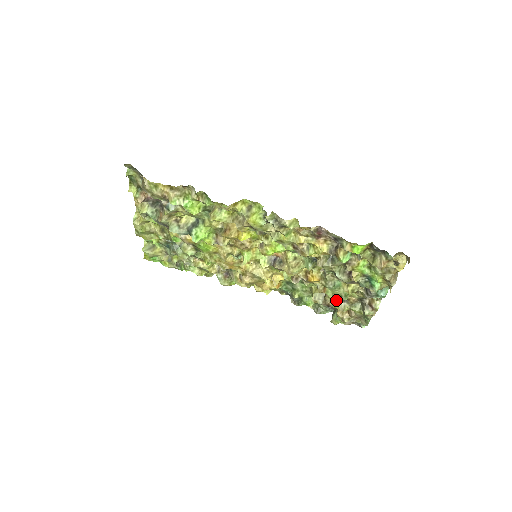
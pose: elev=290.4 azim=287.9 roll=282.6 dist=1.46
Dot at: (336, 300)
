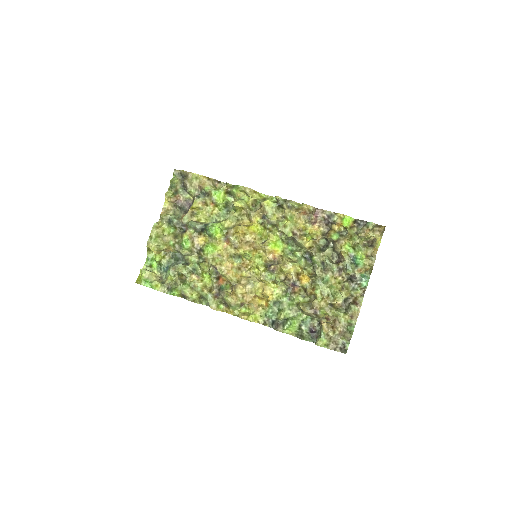
Dot at: (322, 307)
